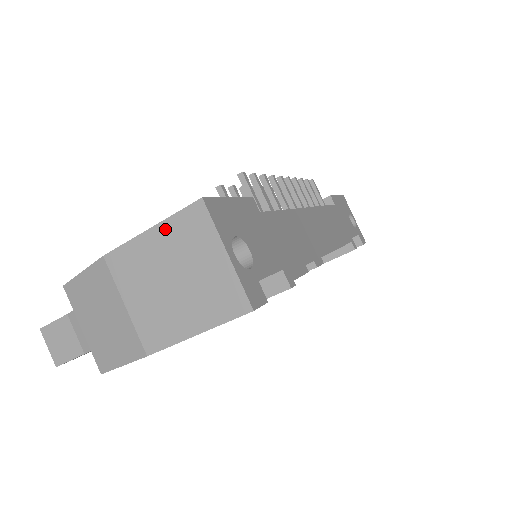
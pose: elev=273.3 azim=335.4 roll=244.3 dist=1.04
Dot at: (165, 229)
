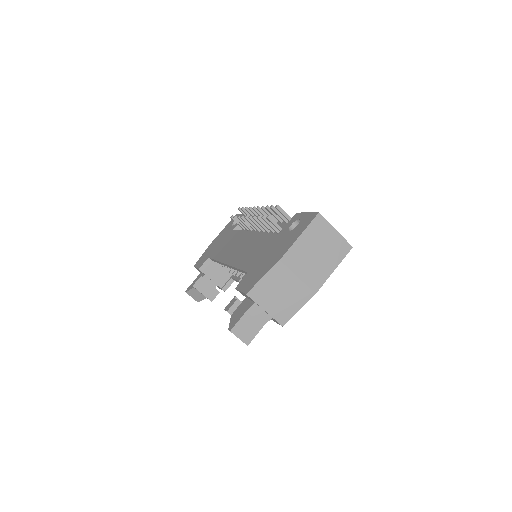
Dot at: (307, 233)
